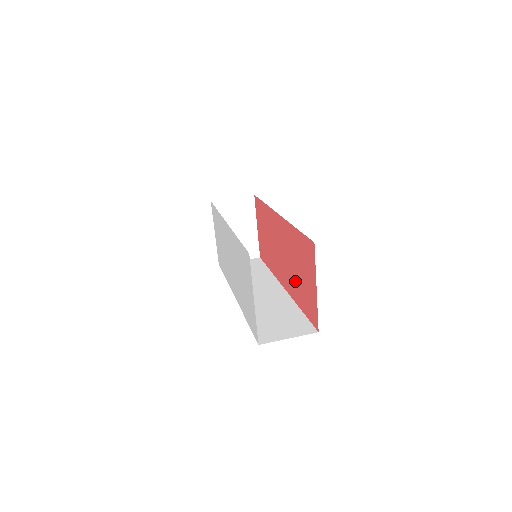
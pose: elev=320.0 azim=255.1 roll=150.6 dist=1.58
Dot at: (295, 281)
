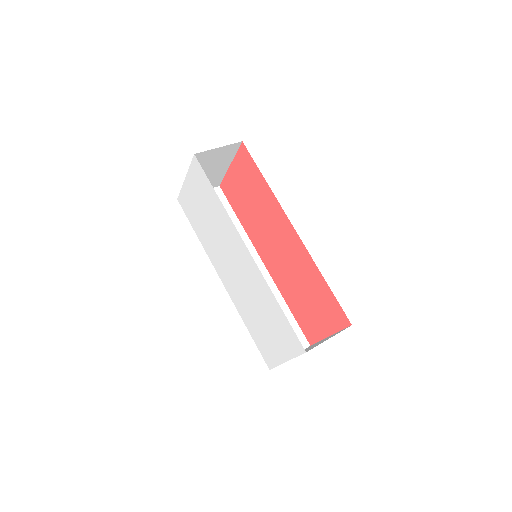
Dot at: (293, 290)
